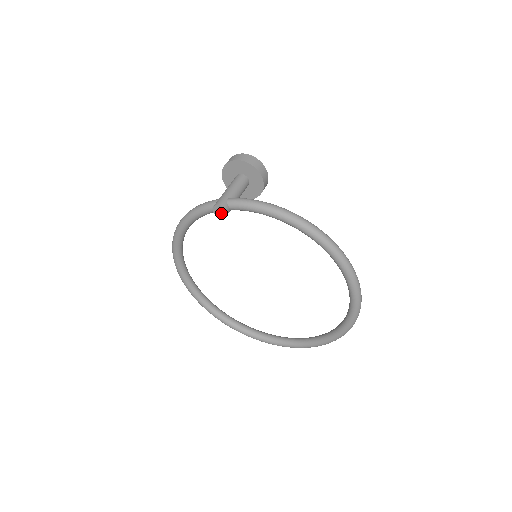
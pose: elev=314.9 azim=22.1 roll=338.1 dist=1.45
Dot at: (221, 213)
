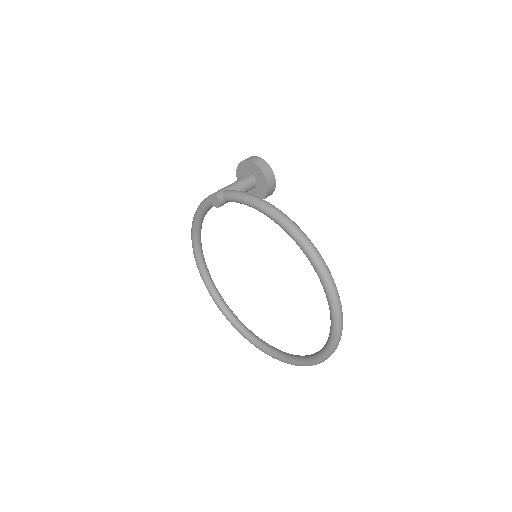
Dot at: (216, 203)
